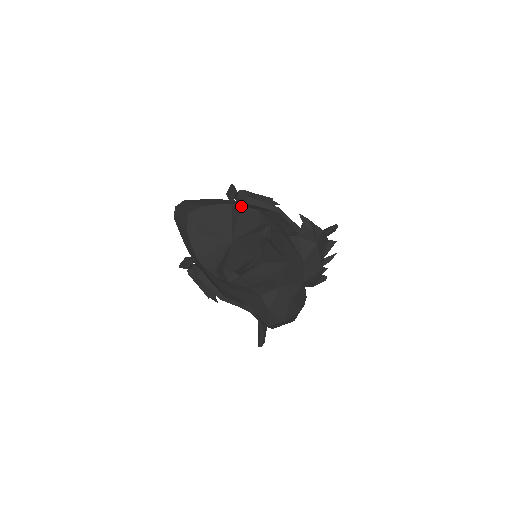
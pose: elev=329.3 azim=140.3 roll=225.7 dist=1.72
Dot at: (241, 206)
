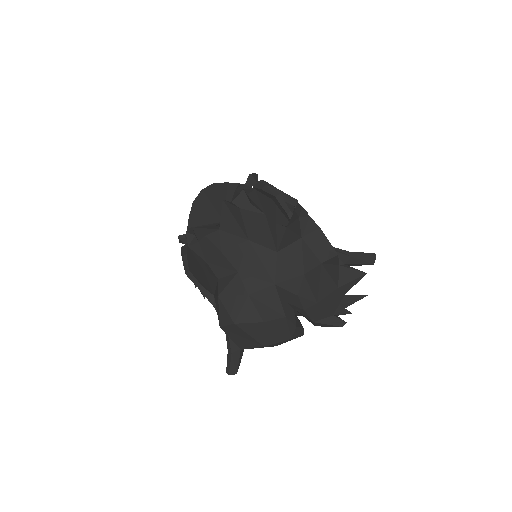
Dot at: (242, 184)
